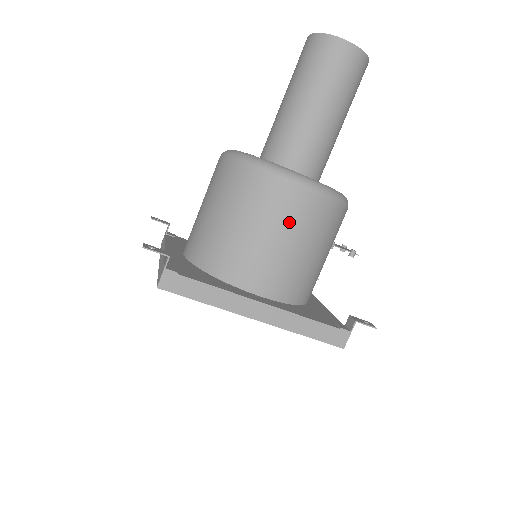
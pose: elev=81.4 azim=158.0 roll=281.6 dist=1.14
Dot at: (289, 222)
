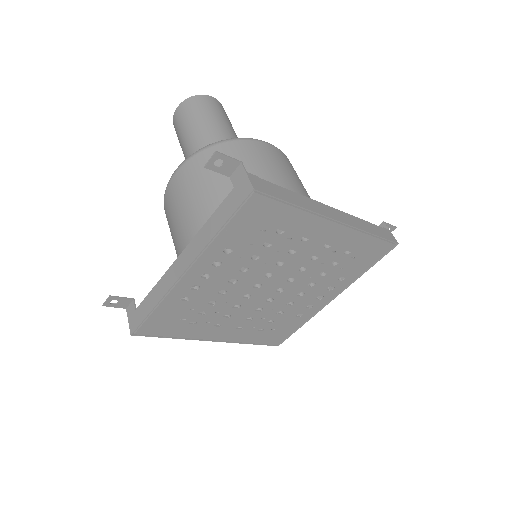
Dot at: (283, 166)
